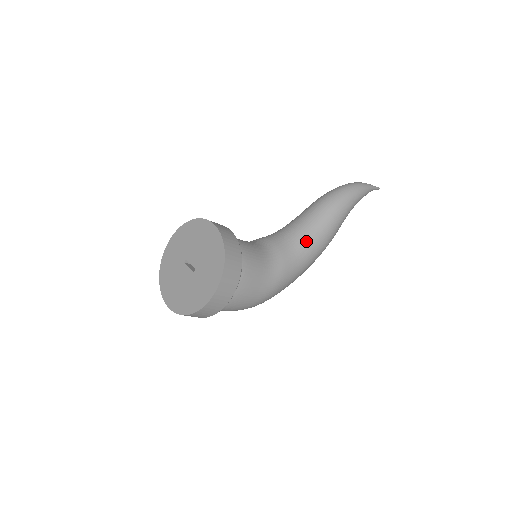
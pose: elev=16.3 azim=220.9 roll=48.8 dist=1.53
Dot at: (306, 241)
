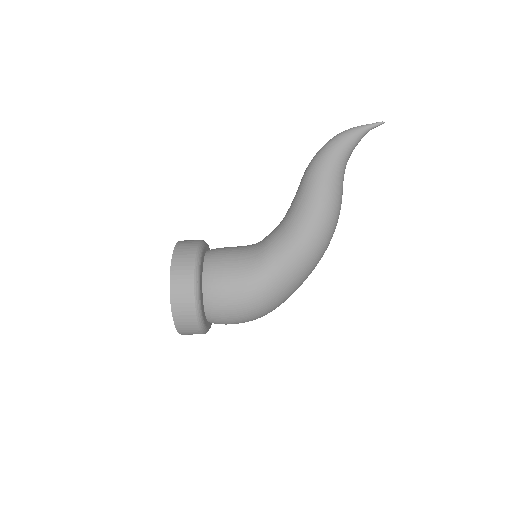
Dot at: (293, 213)
